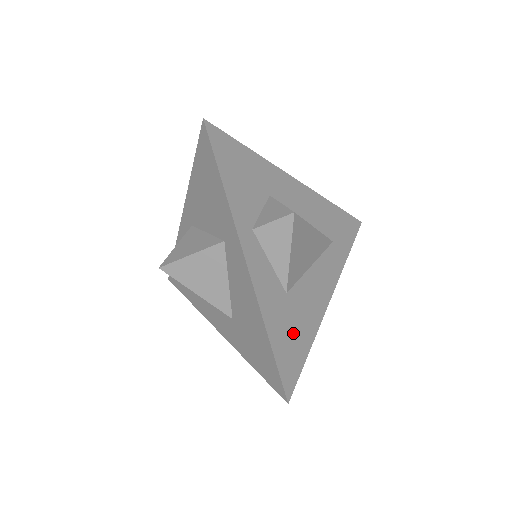
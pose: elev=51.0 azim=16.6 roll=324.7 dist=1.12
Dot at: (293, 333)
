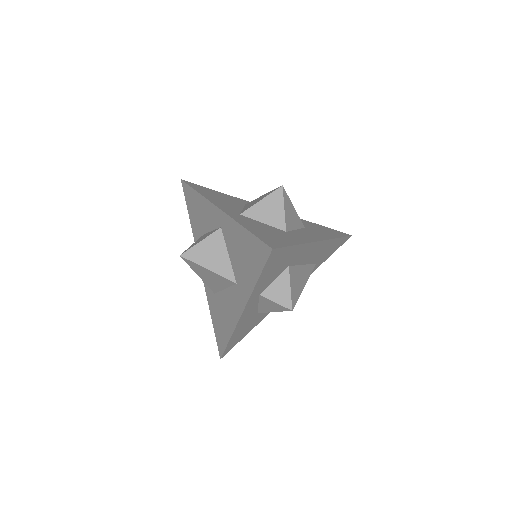
Dot at: (247, 329)
